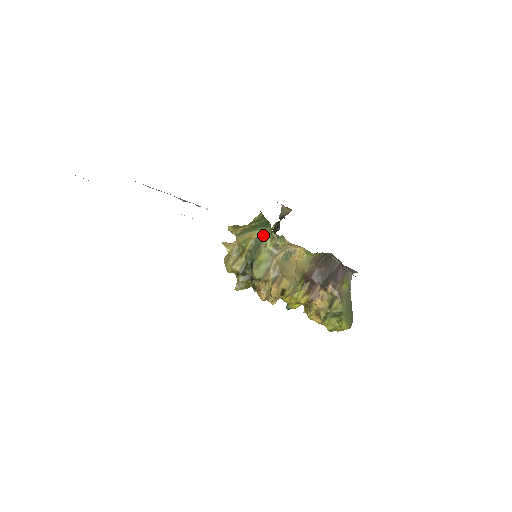
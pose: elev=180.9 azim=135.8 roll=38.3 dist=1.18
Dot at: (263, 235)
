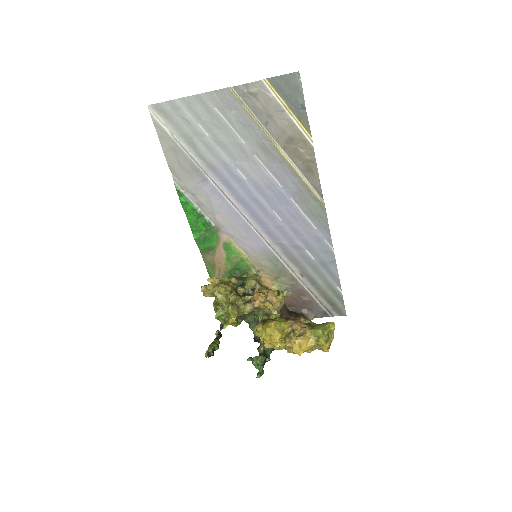
Dot at: (241, 277)
